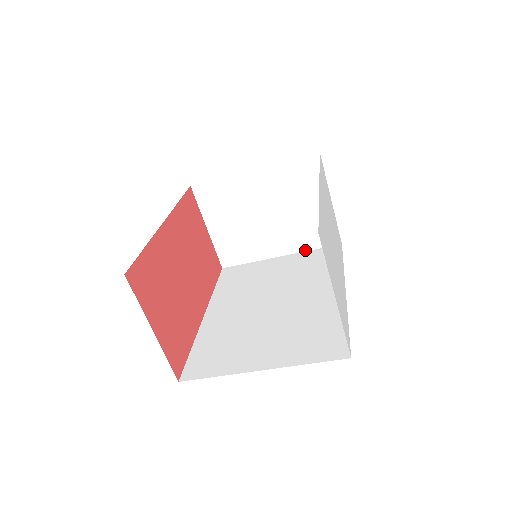
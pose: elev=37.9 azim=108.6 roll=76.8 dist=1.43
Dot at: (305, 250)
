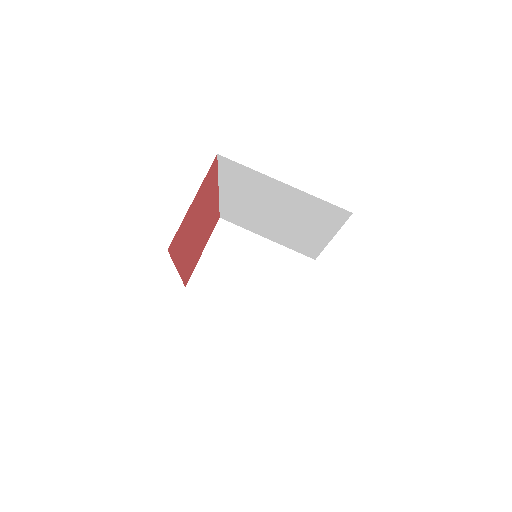
Dot at: (256, 318)
